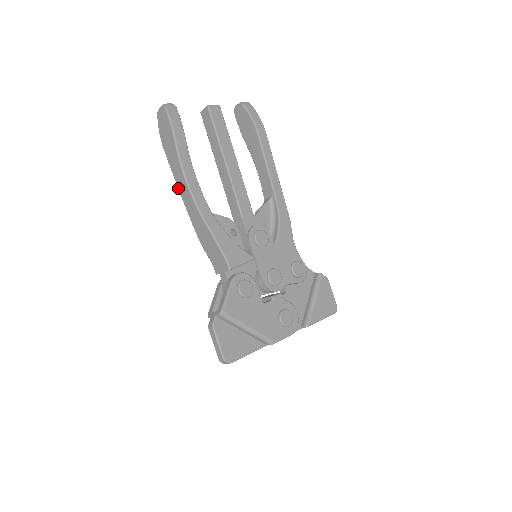
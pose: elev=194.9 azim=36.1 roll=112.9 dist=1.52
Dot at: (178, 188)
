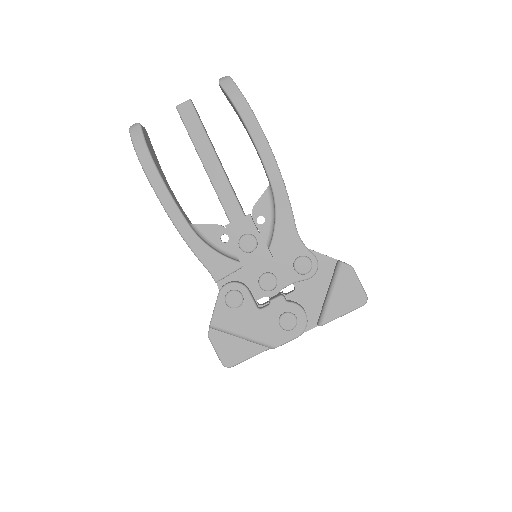
Dot at: occluded
